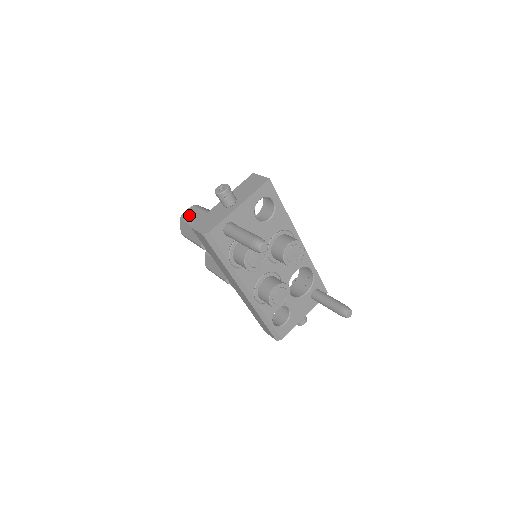
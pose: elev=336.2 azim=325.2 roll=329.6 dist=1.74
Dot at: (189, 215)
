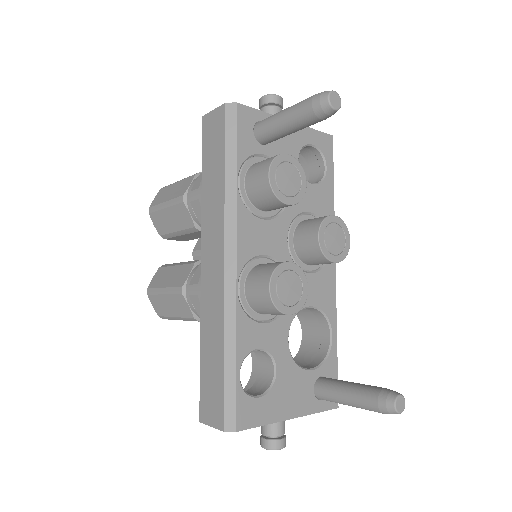
Dot at: occluded
